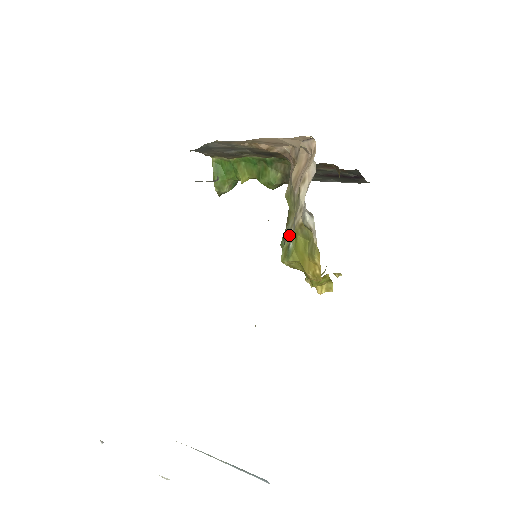
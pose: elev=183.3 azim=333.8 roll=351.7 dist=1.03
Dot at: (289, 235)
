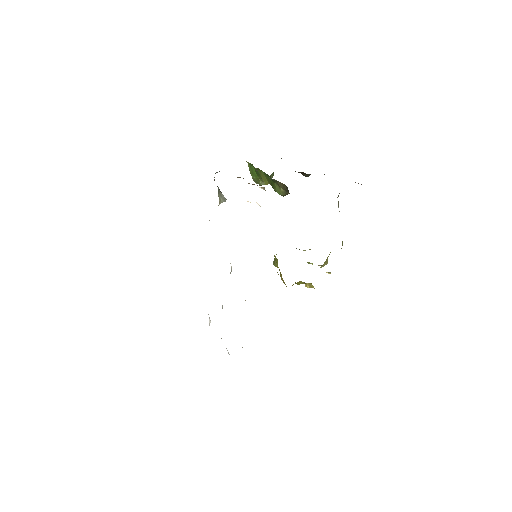
Dot at: occluded
